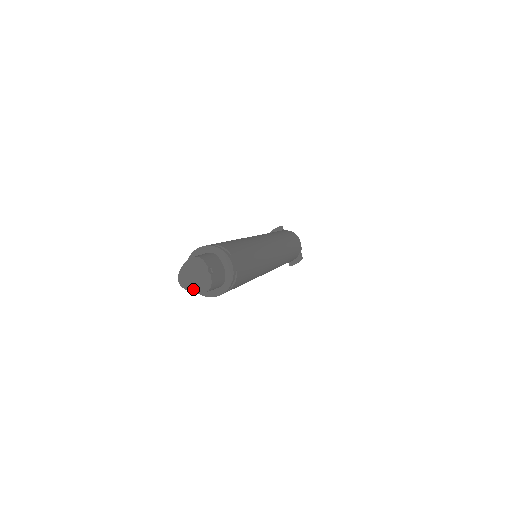
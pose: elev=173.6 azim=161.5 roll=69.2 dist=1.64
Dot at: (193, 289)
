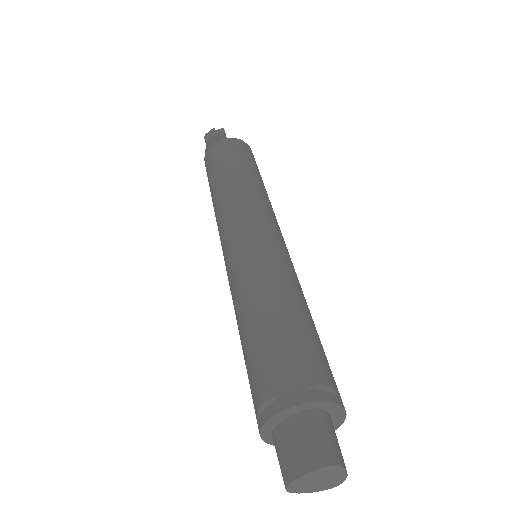
Dot at: (310, 491)
